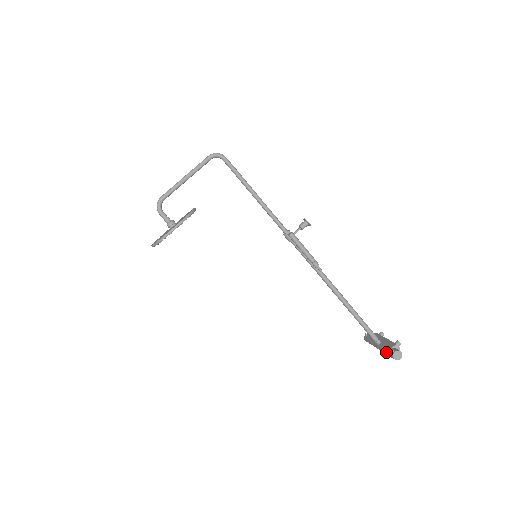
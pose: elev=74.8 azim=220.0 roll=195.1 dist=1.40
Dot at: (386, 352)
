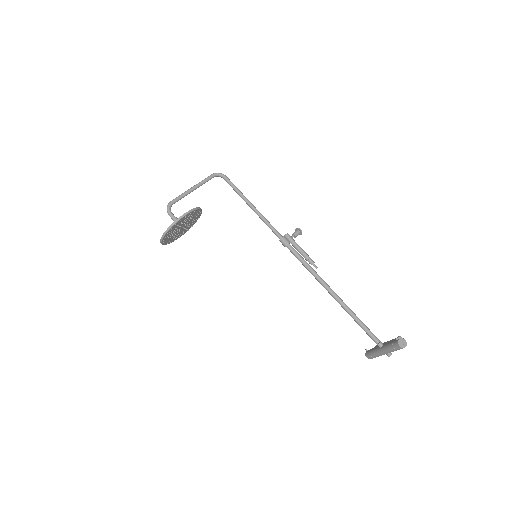
Dot at: (390, 346)
